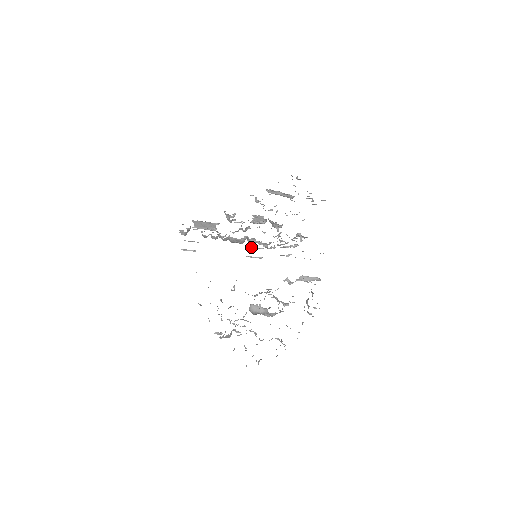
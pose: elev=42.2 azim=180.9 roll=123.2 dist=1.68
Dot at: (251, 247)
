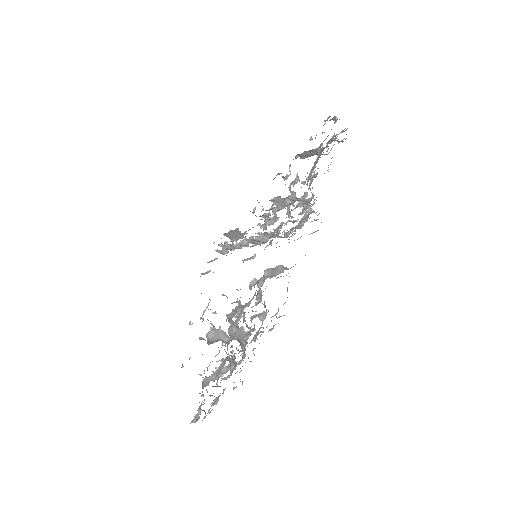
Dot at: (251, 246)
